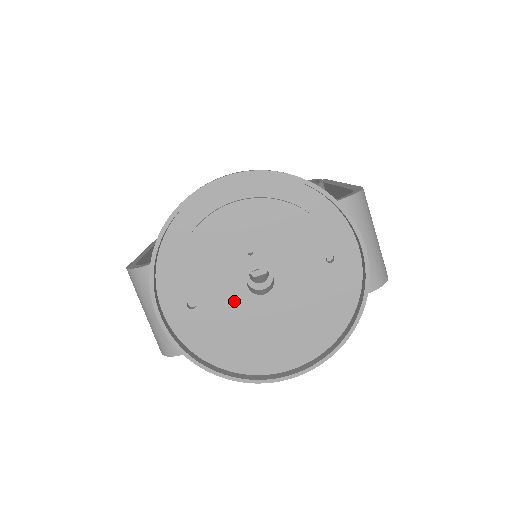
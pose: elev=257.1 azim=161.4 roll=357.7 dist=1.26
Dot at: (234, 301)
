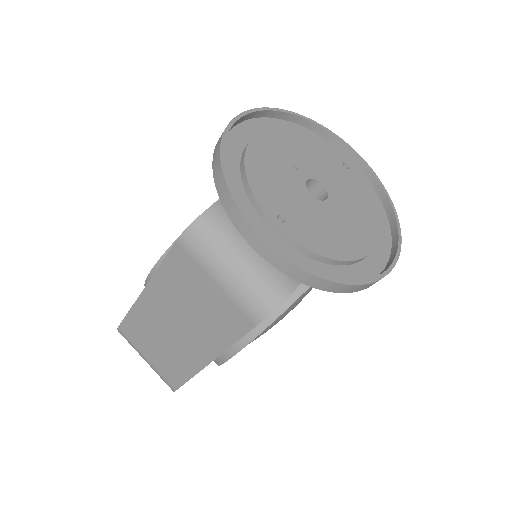
Dot at: (310, 209)
